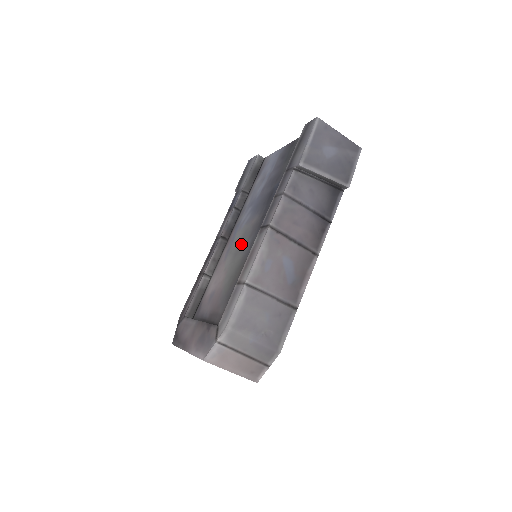
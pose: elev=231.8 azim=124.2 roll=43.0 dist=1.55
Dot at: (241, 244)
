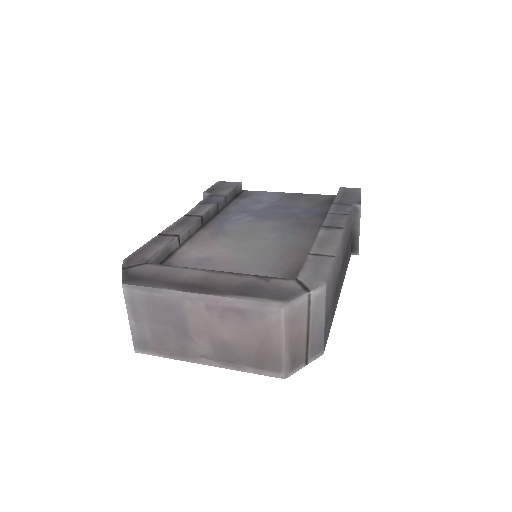
Dot at: (253, 233)
